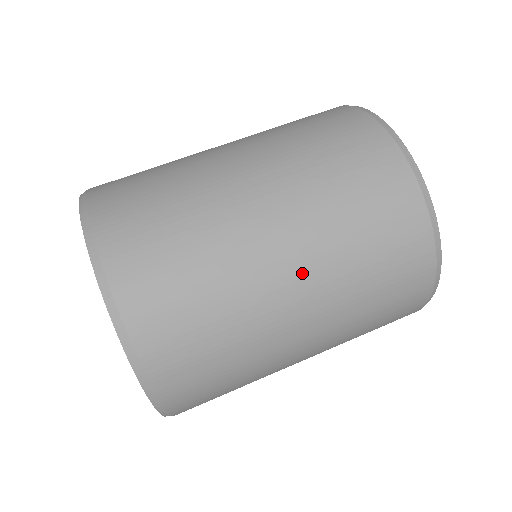
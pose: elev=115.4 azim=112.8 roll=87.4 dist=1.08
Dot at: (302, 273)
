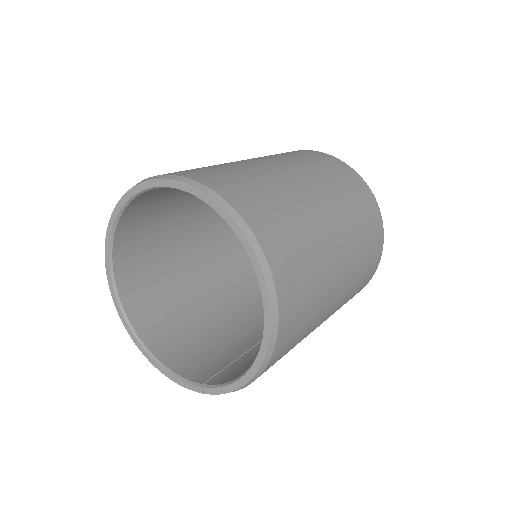
Dot at: (295, 171)
